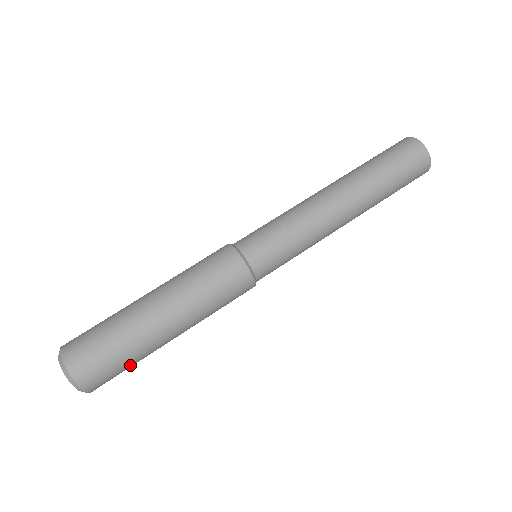
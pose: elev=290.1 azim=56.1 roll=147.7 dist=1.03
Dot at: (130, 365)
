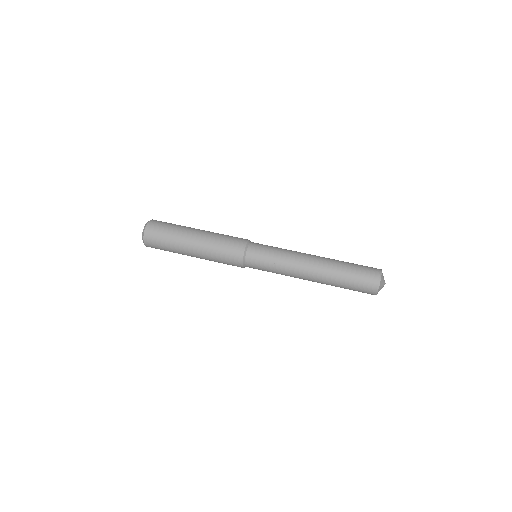
Dot at: (166, 245)
